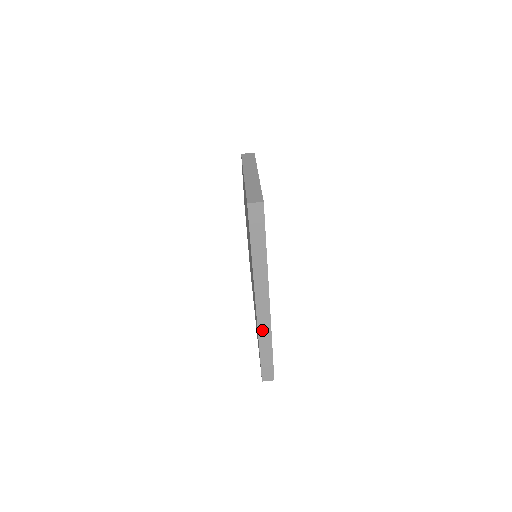
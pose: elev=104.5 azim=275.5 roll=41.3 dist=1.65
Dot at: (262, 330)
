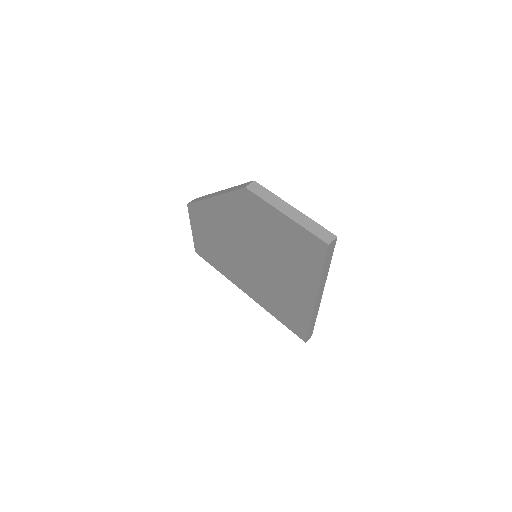
Dot at: (314, 314)
